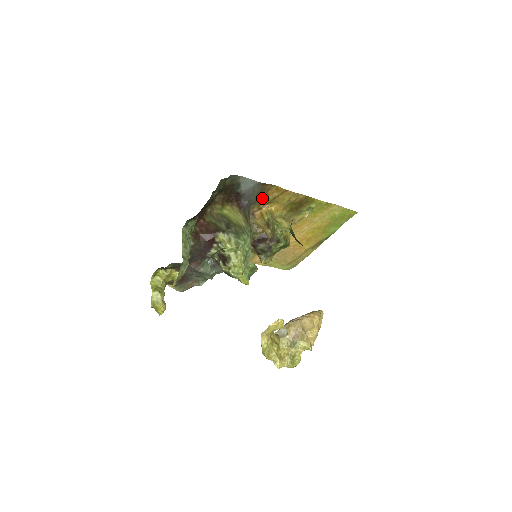
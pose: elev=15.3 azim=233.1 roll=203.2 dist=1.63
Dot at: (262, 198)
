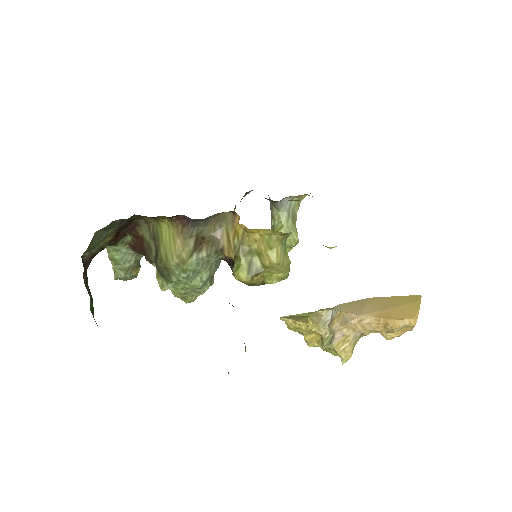
Dot at: occluded
